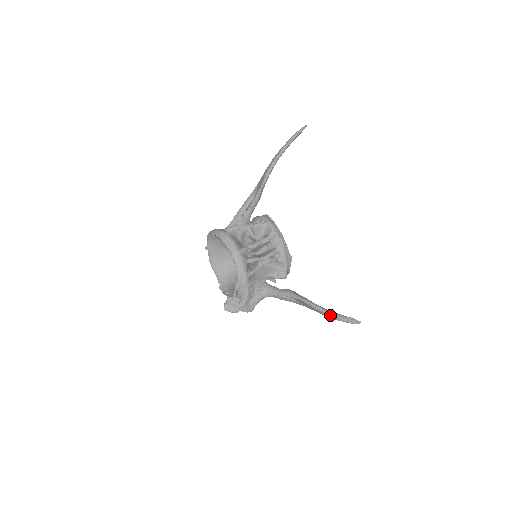
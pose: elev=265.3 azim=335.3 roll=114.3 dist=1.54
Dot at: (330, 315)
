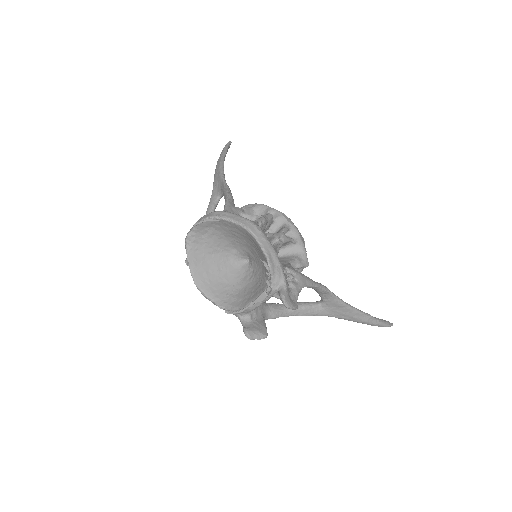
Dot at: (365, 316)
